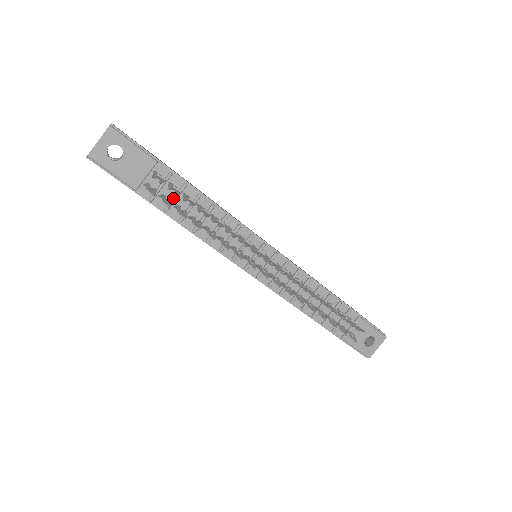
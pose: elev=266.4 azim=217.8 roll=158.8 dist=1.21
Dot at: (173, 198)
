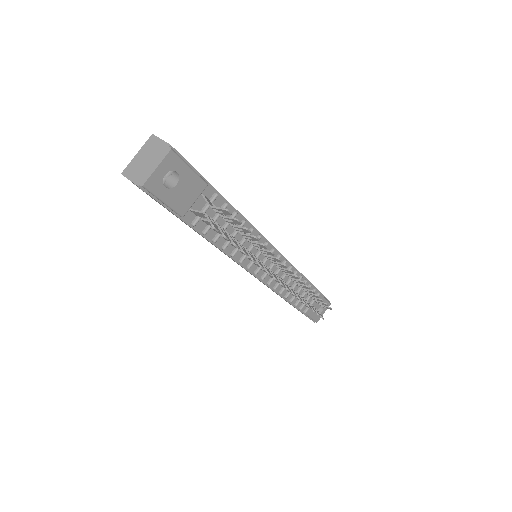
Dot at: (214, 220)
